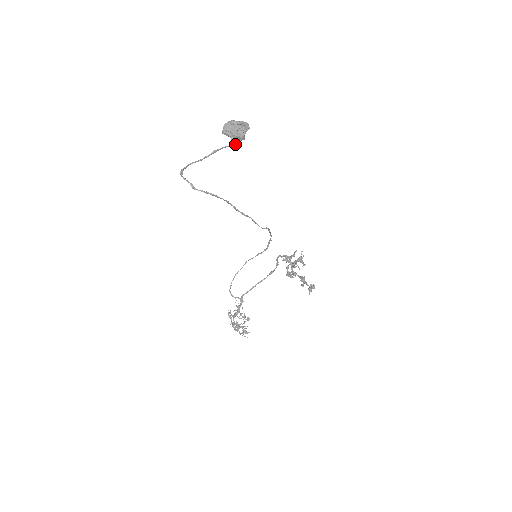
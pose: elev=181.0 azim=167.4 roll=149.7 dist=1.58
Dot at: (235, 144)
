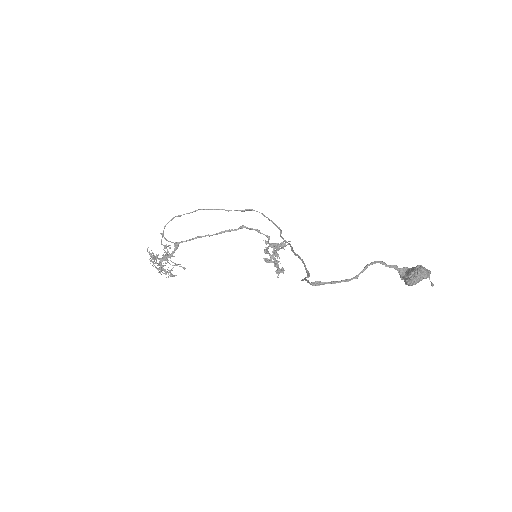
Dot at: (391, 267)
